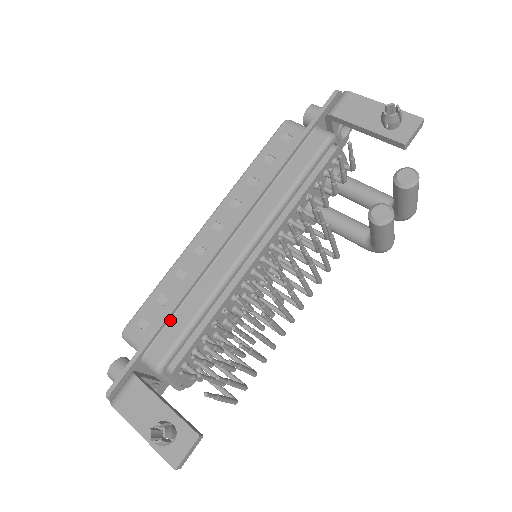
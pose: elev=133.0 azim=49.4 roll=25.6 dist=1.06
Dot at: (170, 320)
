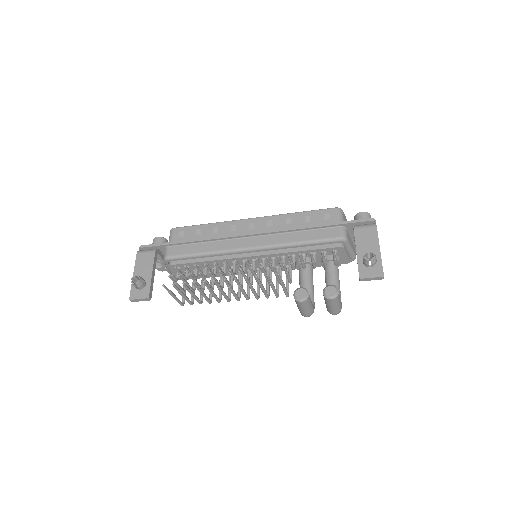
Dot at: (190, 244)
